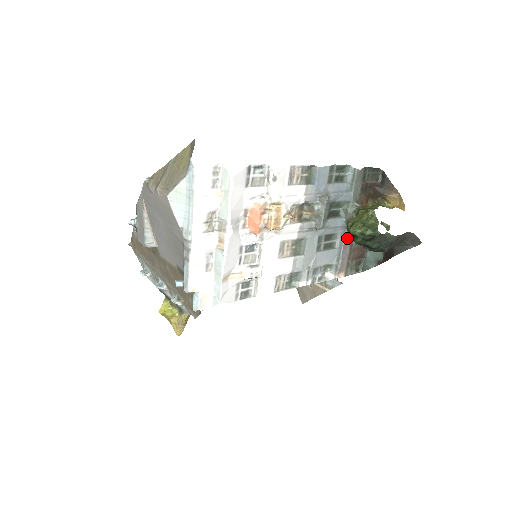
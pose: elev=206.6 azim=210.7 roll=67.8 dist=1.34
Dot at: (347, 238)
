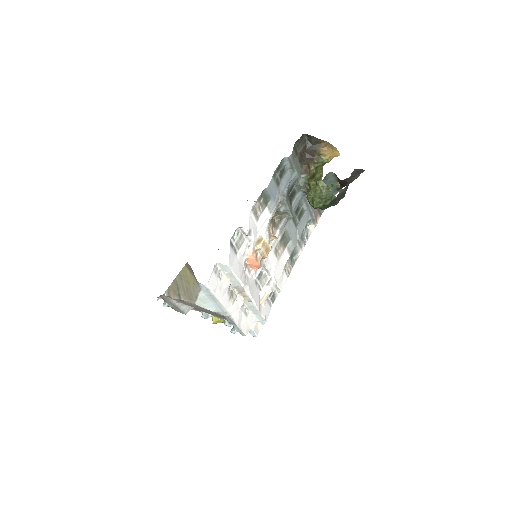
Dot at: occluded
